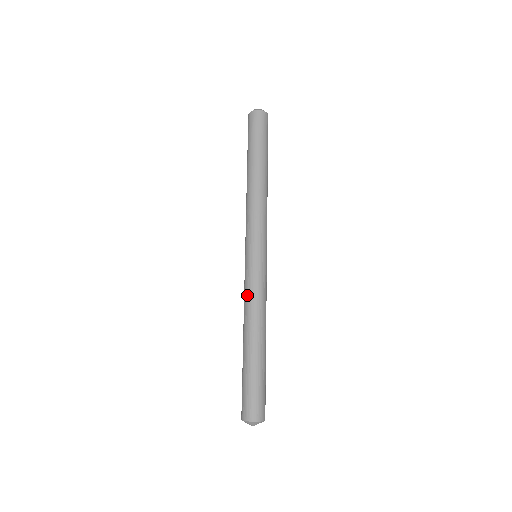
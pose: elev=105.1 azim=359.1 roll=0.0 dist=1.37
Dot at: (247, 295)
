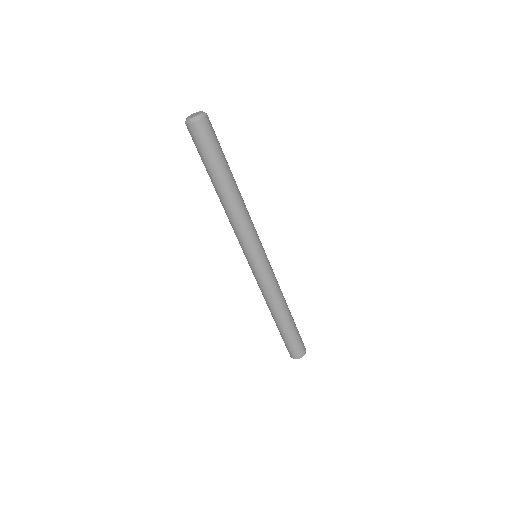
Dot at: (263, 291)
